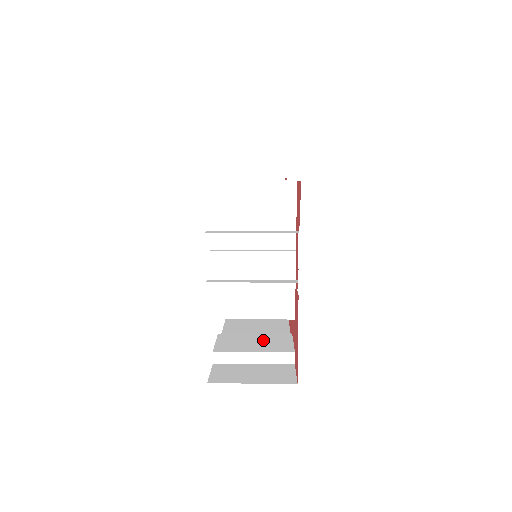
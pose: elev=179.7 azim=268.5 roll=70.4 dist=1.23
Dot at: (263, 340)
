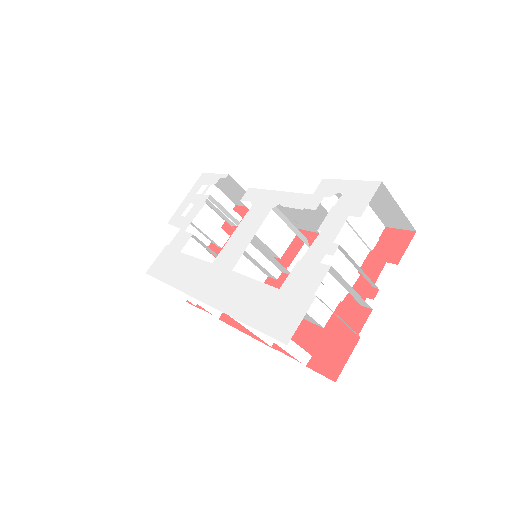
Dot at: occluded
